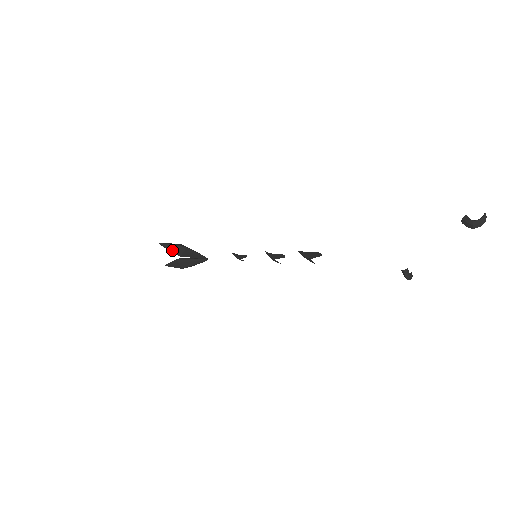
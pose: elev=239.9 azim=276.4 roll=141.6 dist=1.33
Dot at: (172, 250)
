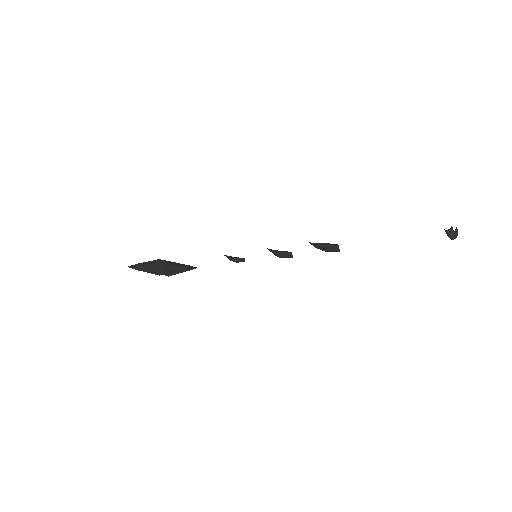
Dot at: (147, 271)
